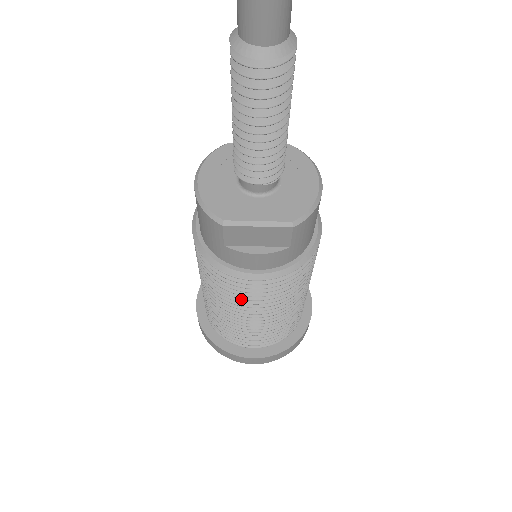
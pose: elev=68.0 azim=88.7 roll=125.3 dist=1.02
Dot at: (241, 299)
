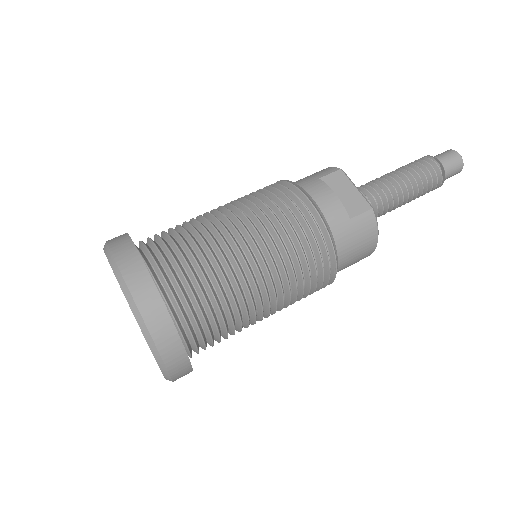
Dot at: (262, 211)
